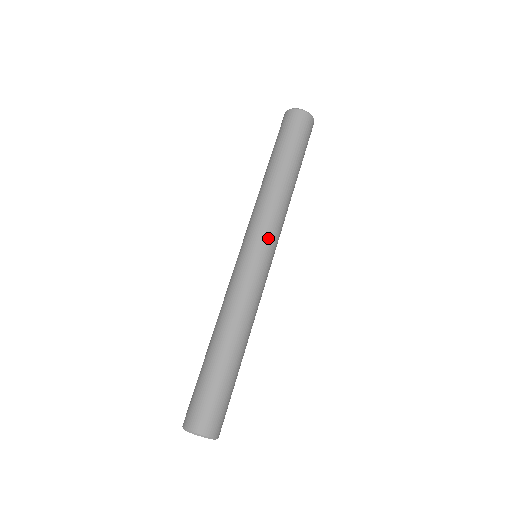
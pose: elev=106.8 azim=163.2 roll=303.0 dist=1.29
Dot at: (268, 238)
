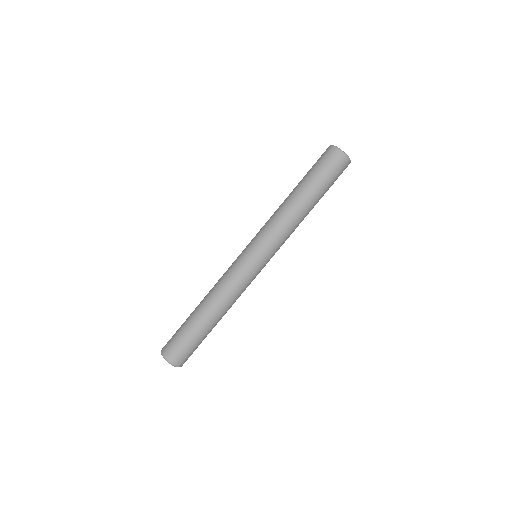
Dot at: (259, 242)
